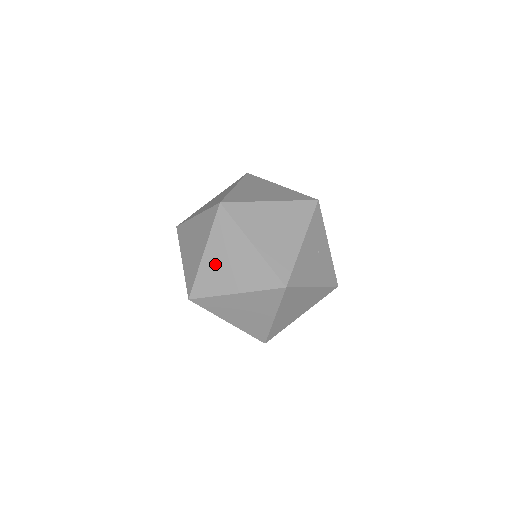
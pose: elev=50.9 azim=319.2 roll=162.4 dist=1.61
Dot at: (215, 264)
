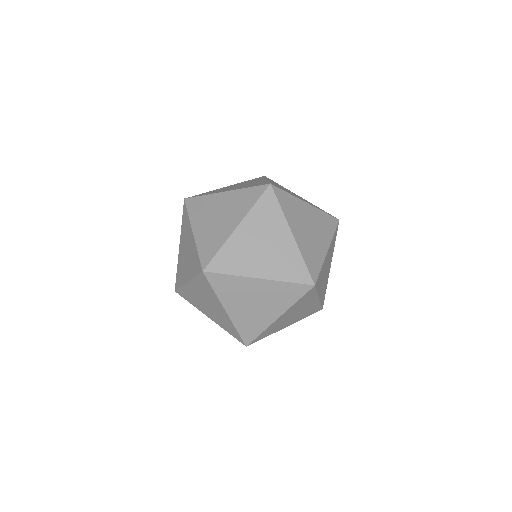
Dot at: (207, 229)
